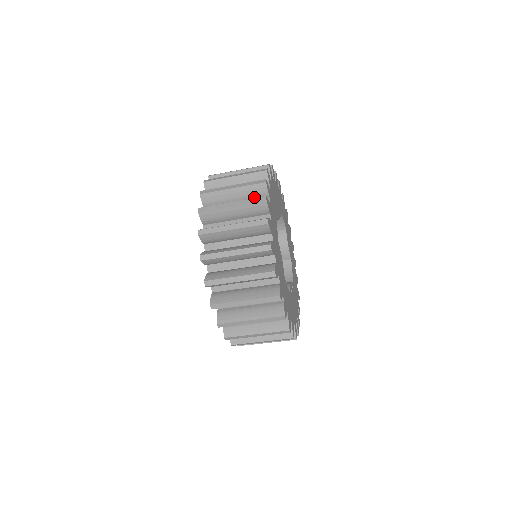
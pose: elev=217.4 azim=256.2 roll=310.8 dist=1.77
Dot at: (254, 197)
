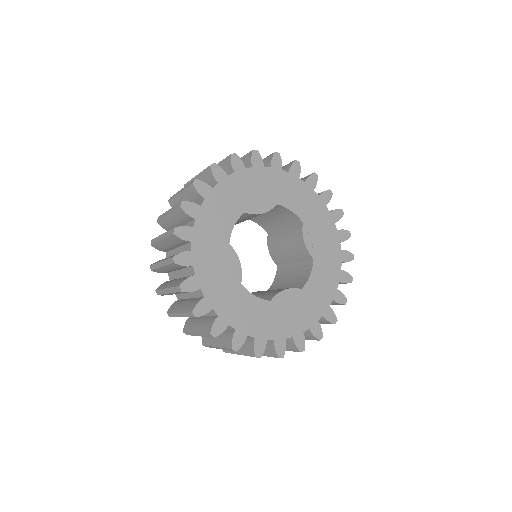
Dot at: occluded
